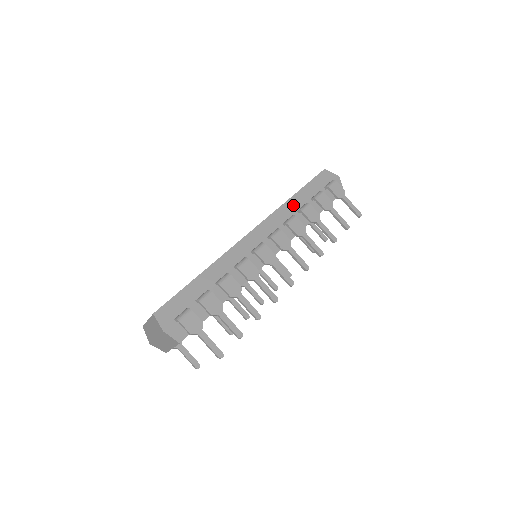
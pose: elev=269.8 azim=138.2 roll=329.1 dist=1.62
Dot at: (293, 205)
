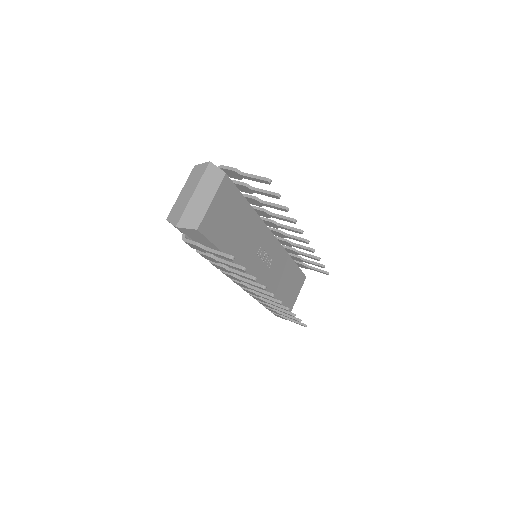
Dot at: occluded
